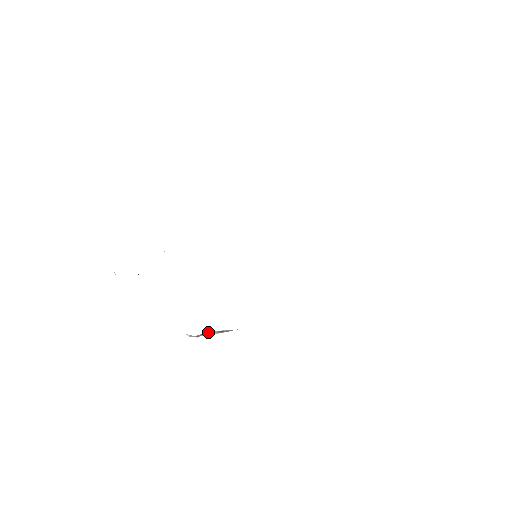
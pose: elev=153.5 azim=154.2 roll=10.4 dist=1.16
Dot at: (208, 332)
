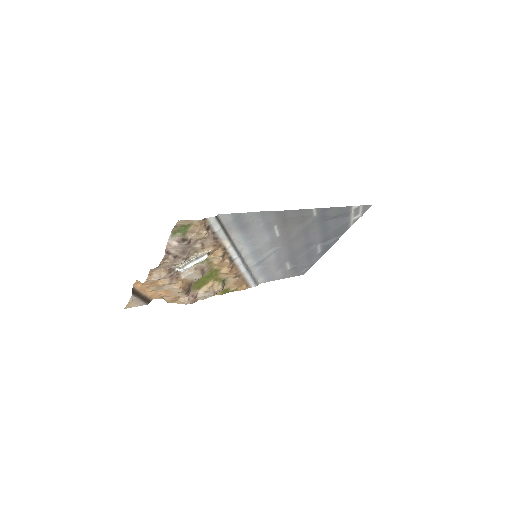
Dot at: (188, 261)
